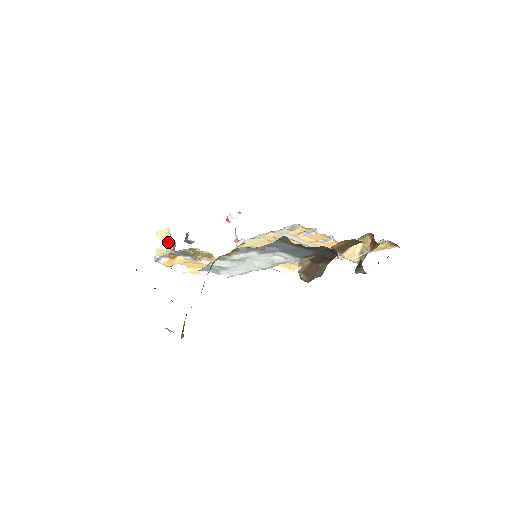
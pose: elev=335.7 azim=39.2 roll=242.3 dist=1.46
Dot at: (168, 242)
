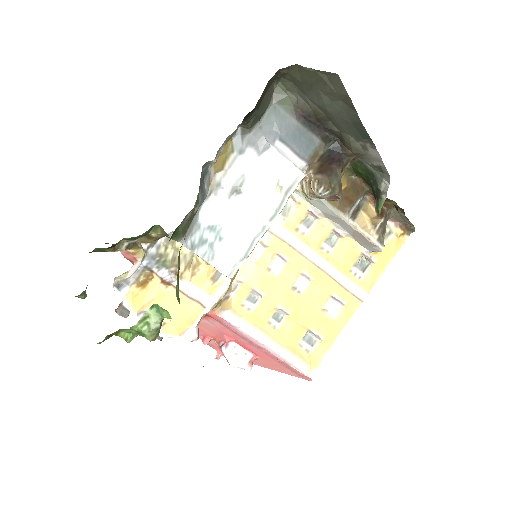
Dot at: (133, 268)
